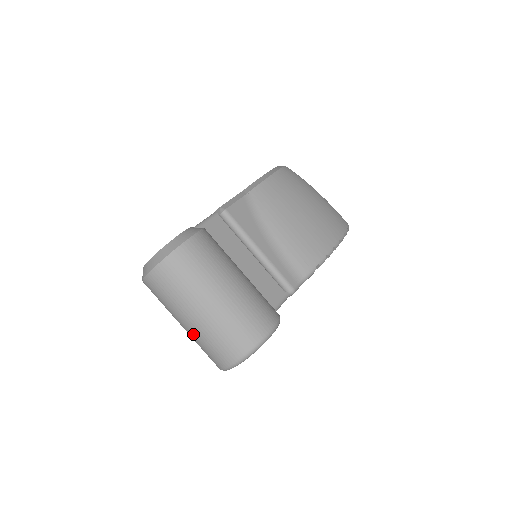
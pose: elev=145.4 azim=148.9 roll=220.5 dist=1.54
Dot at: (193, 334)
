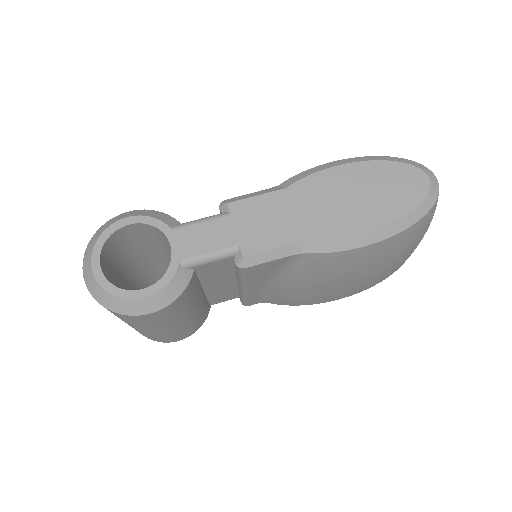
Dot at: occluded
